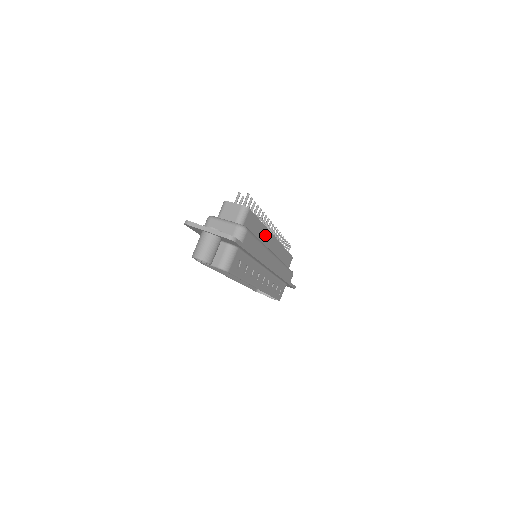
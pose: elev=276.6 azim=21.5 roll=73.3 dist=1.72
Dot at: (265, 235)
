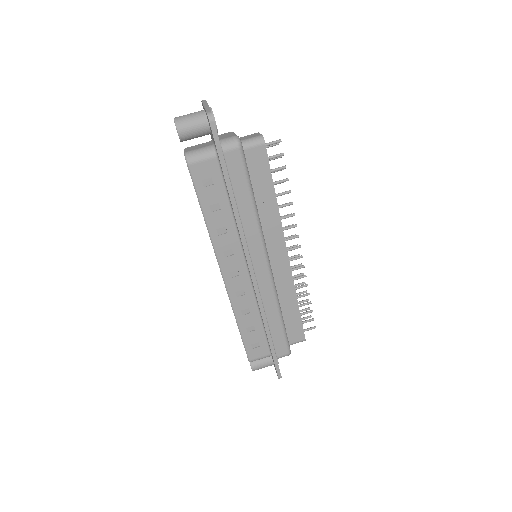
Dot at: (273, 222)
